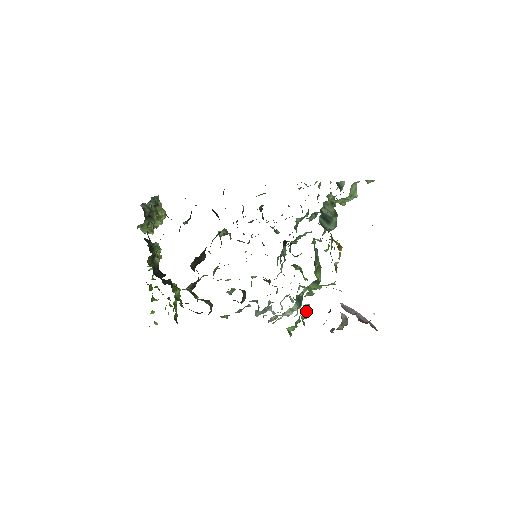
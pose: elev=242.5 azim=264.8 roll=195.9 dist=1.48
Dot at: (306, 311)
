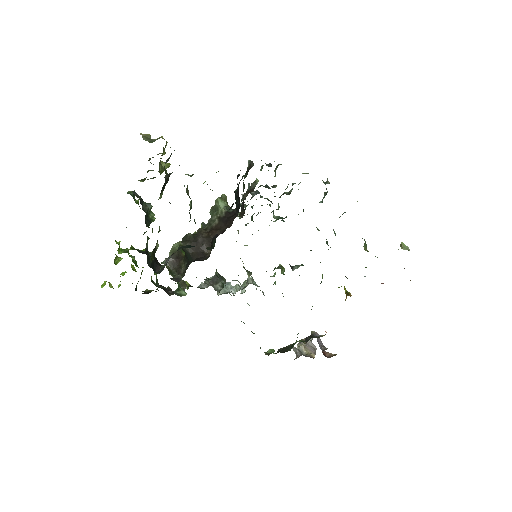
Dot at: occluded
